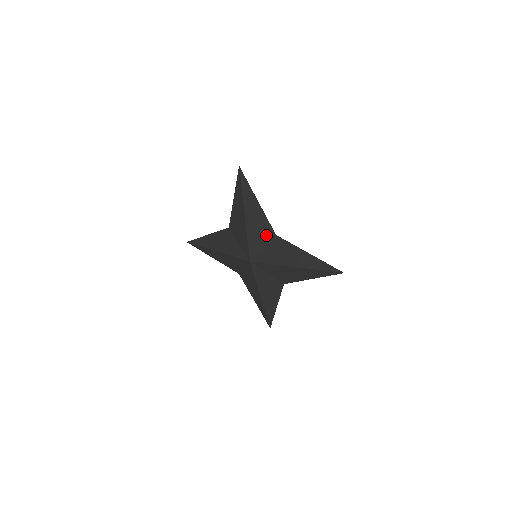
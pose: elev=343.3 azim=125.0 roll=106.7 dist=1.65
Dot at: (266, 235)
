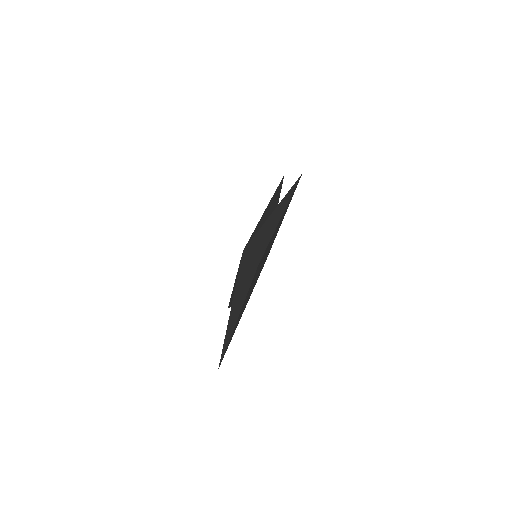
Dot at: occluded
